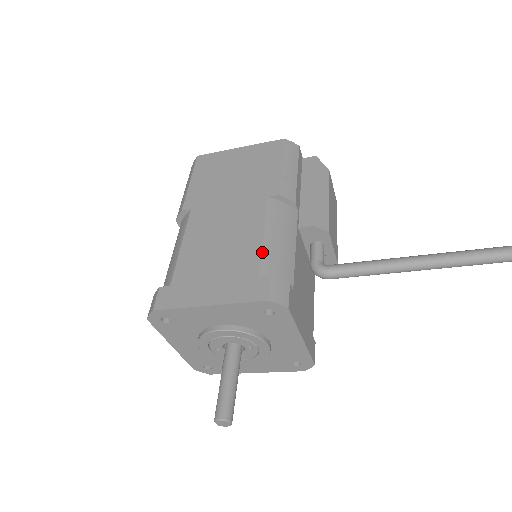
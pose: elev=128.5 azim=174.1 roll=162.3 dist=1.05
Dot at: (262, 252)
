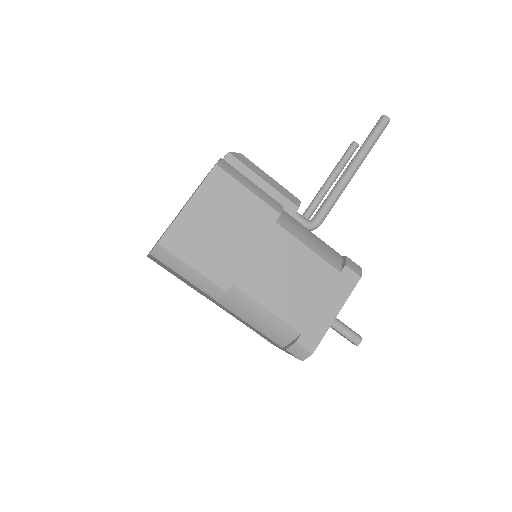
Dot at: (323, 258)
